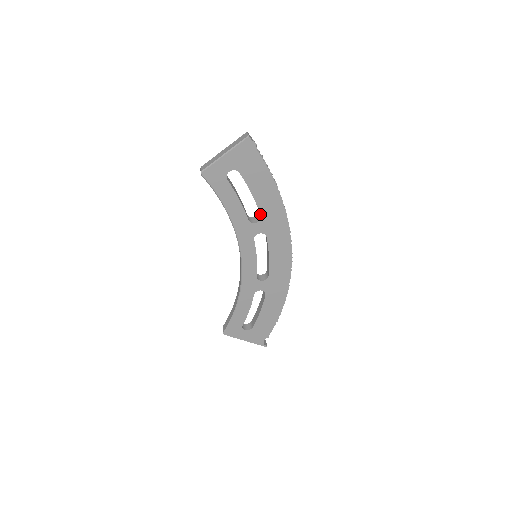
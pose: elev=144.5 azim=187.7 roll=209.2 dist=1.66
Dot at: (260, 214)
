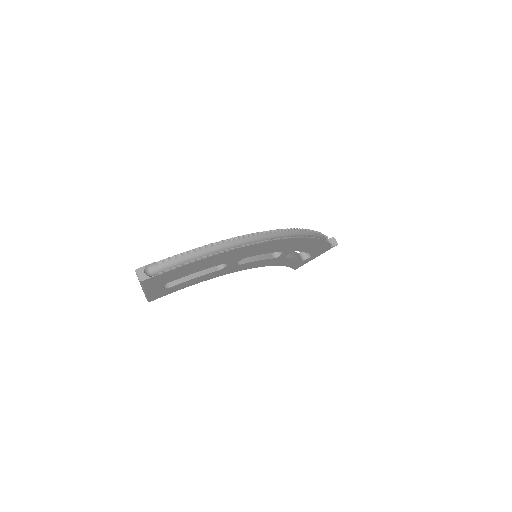
Dot at: occluded
